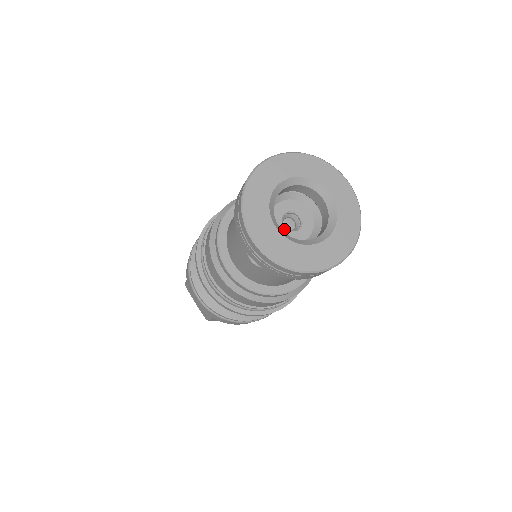
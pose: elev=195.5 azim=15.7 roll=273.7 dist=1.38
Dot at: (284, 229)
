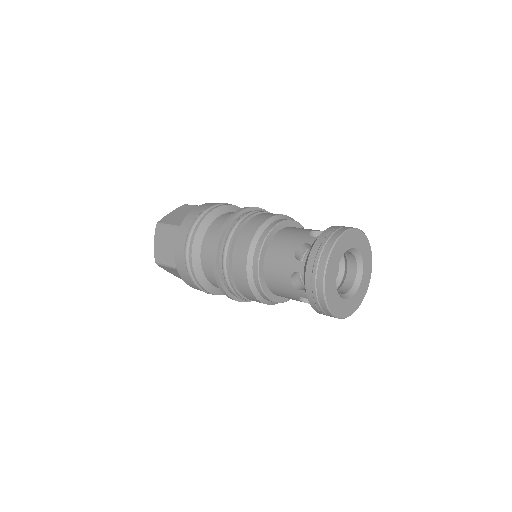
Dot at: occluded
